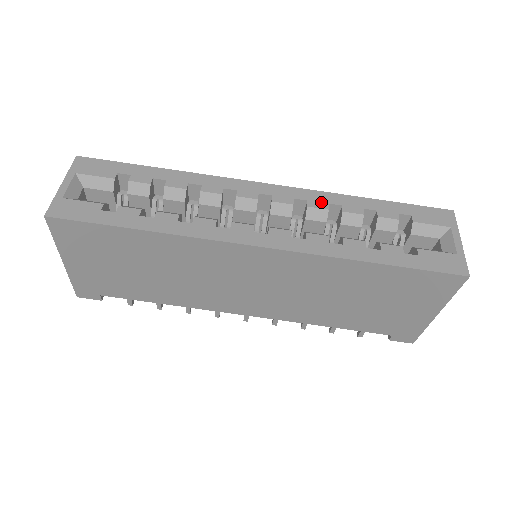
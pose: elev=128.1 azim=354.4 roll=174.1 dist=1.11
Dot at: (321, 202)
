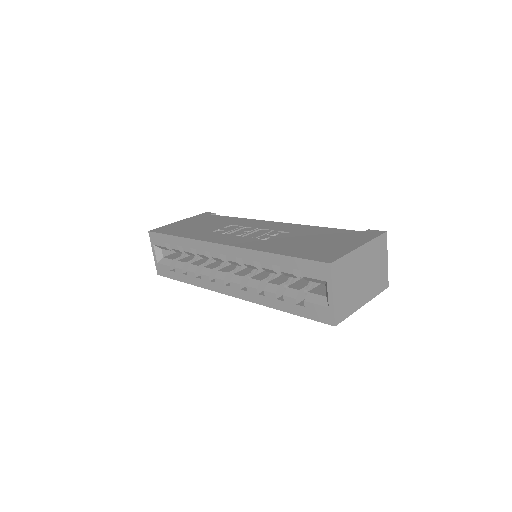
Dot at: (249, 260)
